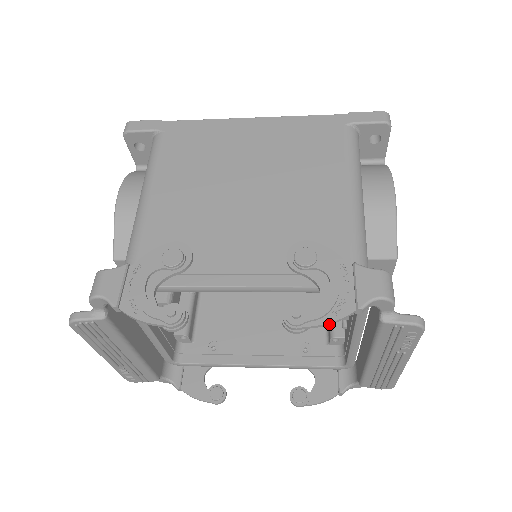
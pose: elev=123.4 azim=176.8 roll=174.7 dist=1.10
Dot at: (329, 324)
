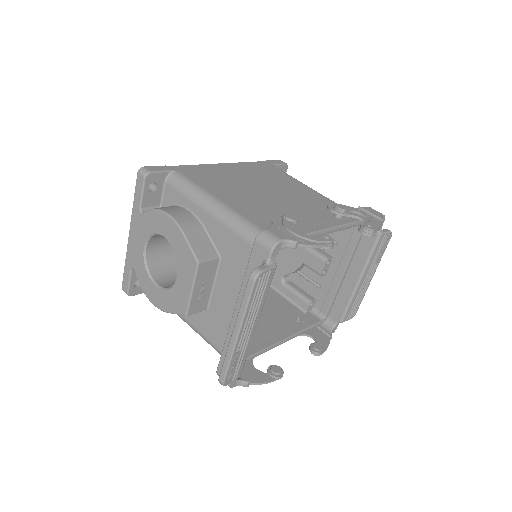
Dot at: occluded
